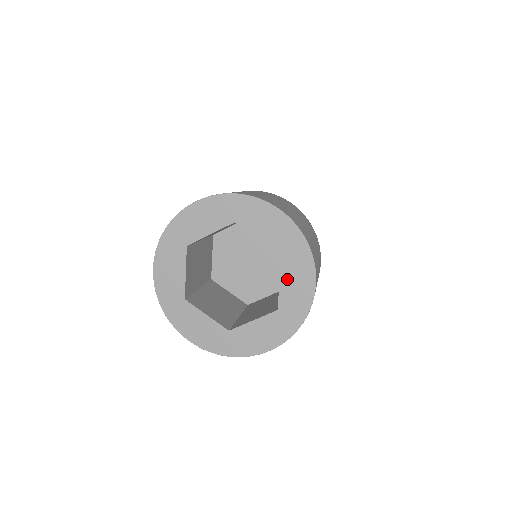
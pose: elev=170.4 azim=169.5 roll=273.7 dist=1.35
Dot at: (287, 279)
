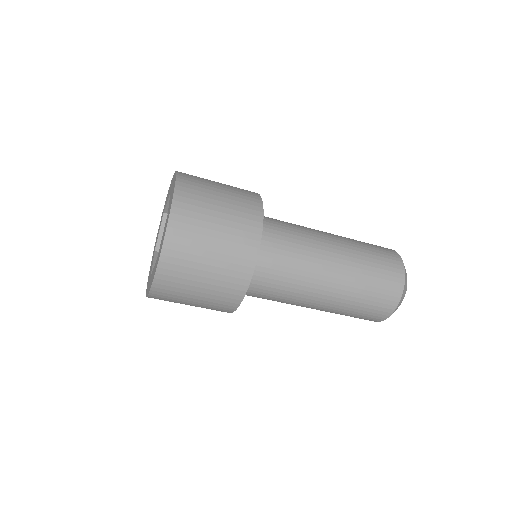
Dot at: occluded
